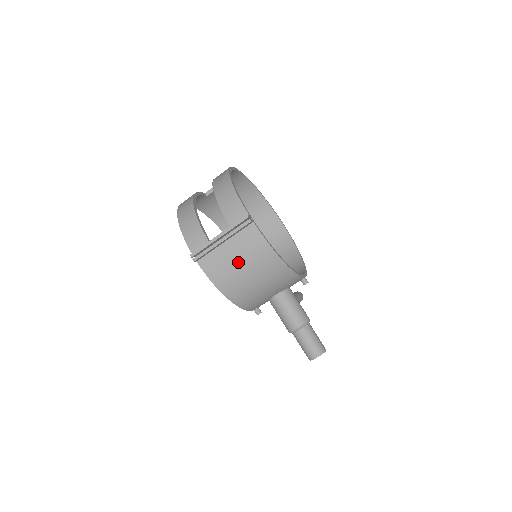
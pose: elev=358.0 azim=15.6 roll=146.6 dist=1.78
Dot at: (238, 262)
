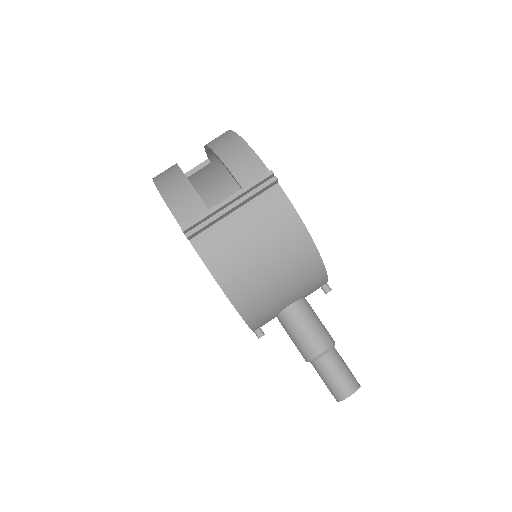
Dot at: (253, 242)
